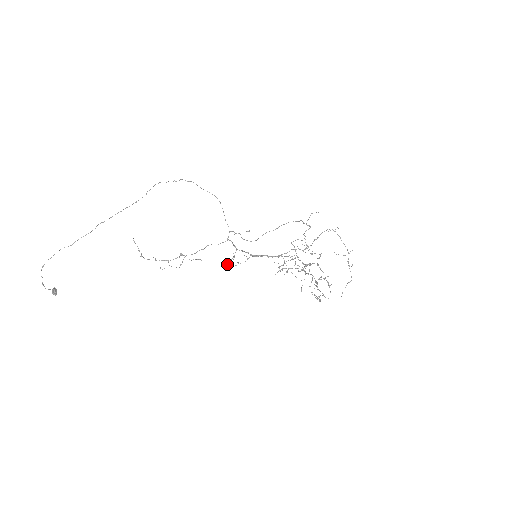
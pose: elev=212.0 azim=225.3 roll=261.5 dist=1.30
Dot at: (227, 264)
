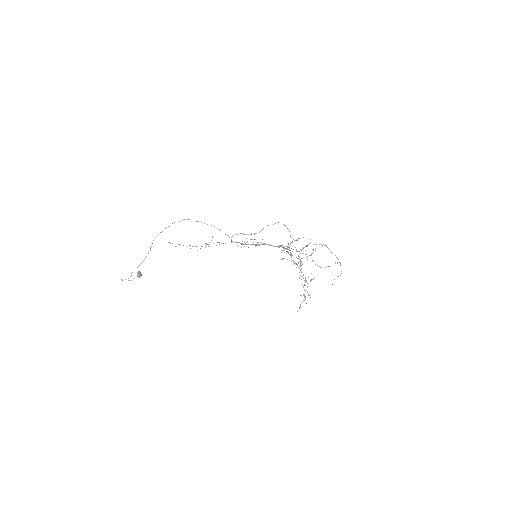
Dot at: occluded
